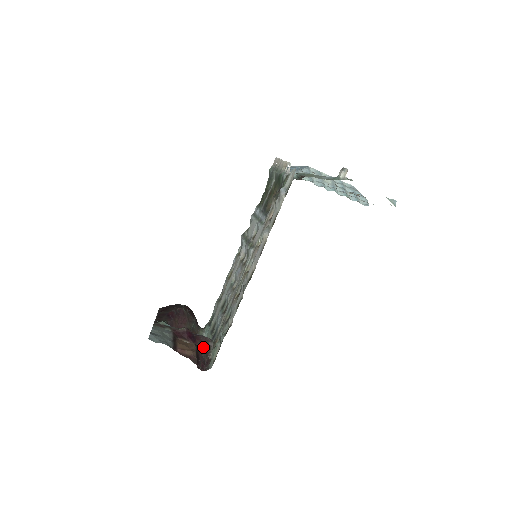
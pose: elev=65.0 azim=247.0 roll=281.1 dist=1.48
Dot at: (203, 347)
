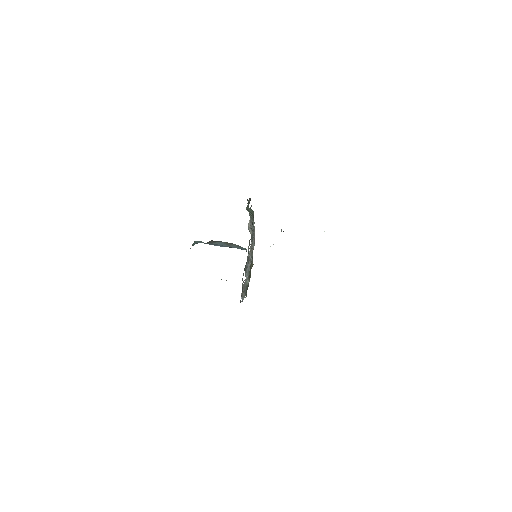
Dot at: occluded
